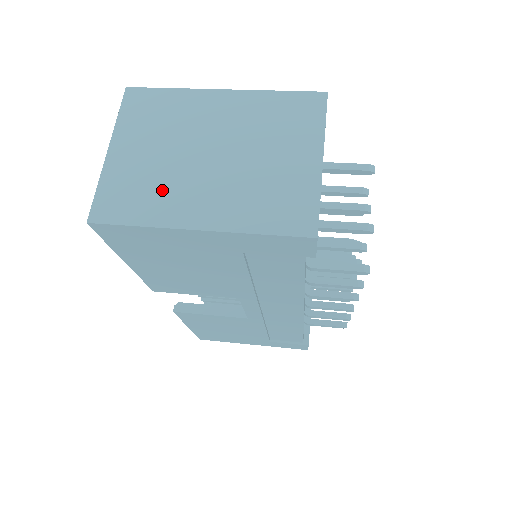
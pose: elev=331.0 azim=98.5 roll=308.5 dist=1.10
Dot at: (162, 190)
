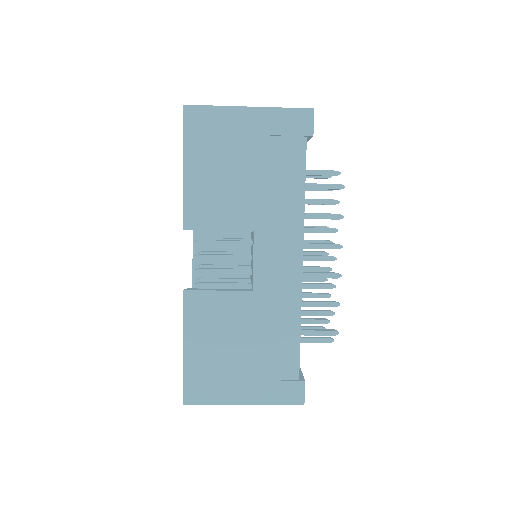
Dot at: occluded
